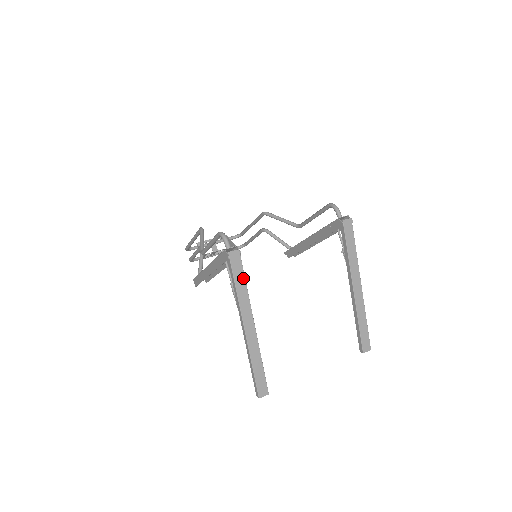
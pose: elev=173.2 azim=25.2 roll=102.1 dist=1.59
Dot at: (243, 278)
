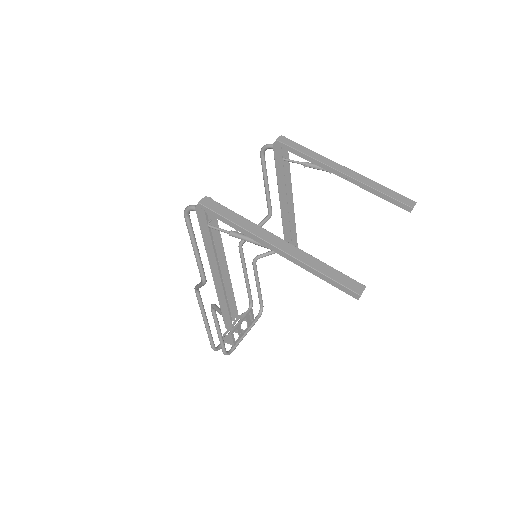
Dot at: (232, 212)
